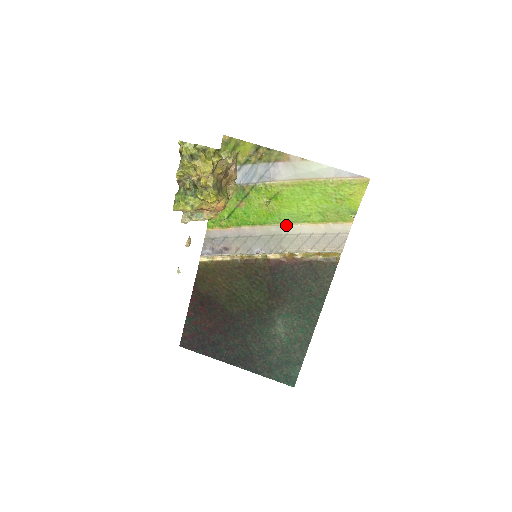
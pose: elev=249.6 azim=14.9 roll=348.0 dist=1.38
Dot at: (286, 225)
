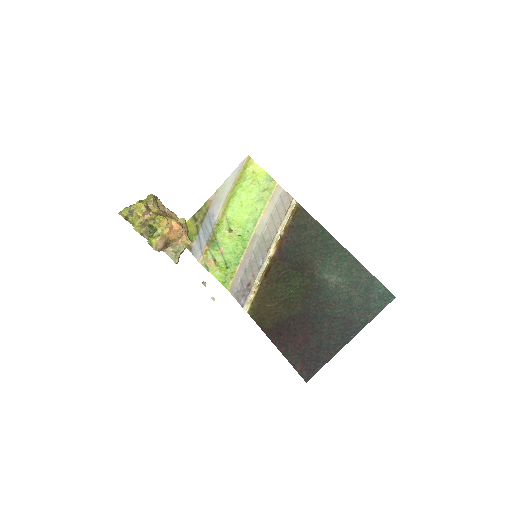
Dot at: (256, 230)
